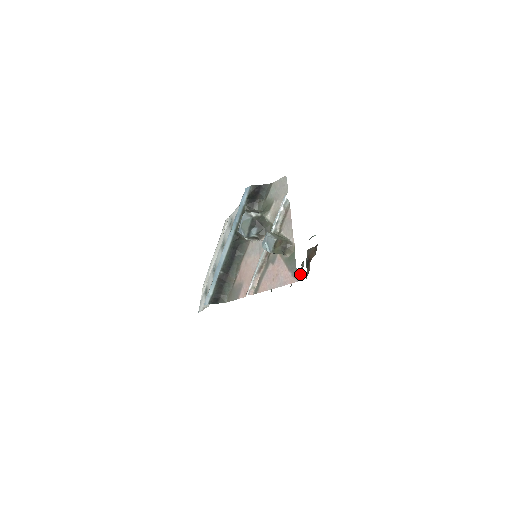
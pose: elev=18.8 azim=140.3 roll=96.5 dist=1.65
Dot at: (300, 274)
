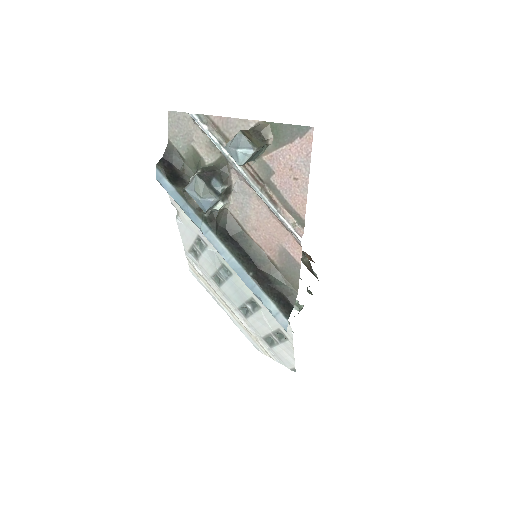
Dot at: (307, 260)
